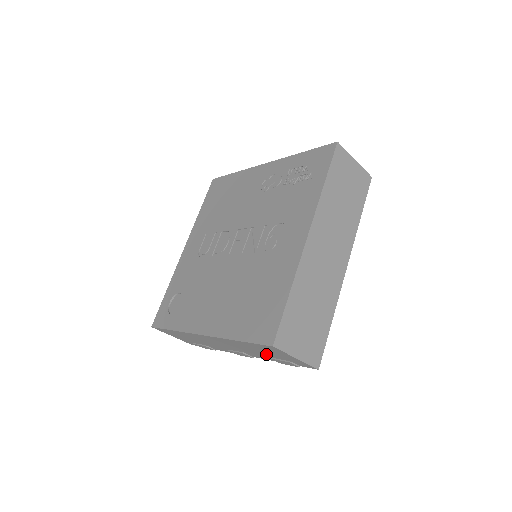
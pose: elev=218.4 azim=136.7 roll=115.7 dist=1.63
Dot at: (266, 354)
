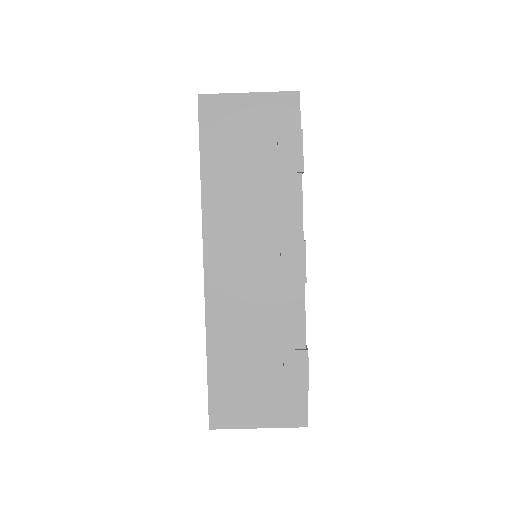
Dot at: (259, 166)
